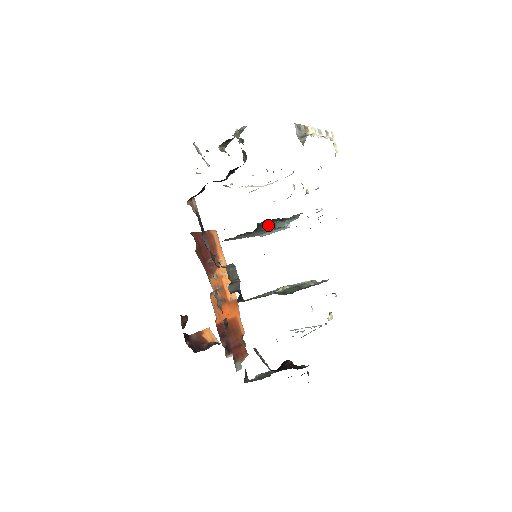
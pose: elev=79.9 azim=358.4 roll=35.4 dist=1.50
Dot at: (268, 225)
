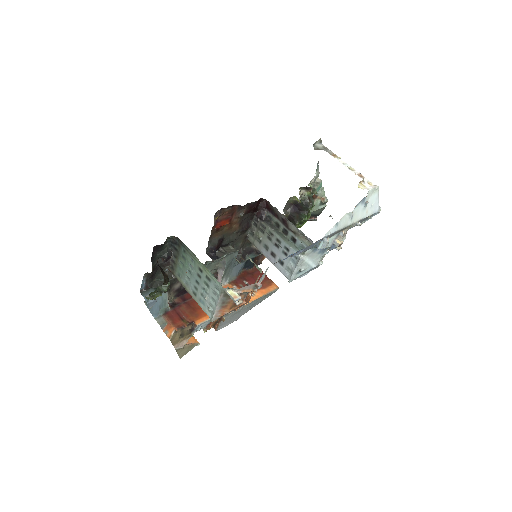
Dot at: (279, 233)
